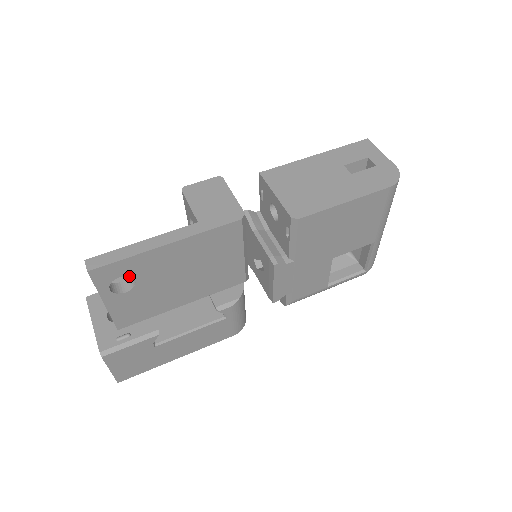
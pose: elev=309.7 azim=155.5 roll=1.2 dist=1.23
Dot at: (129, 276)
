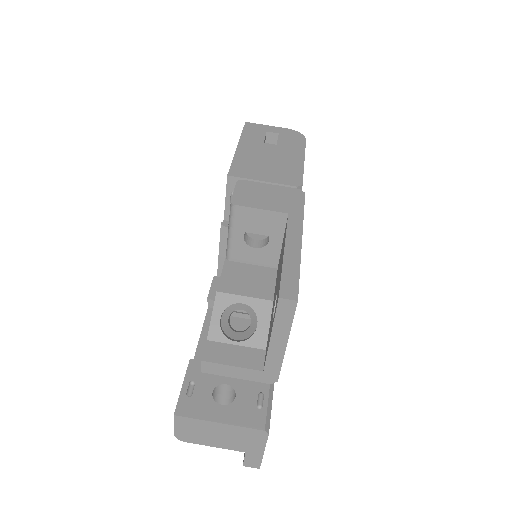
Dot at: occluded
